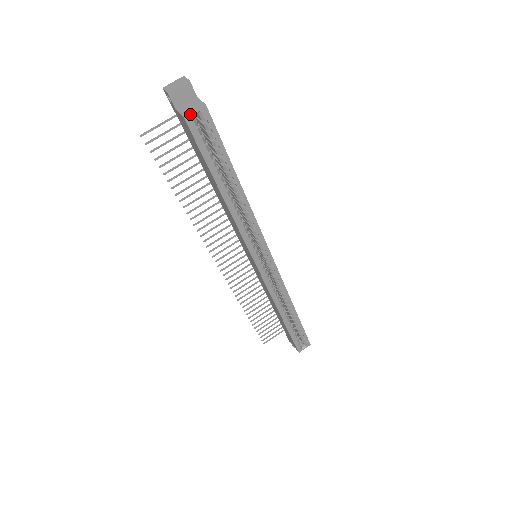
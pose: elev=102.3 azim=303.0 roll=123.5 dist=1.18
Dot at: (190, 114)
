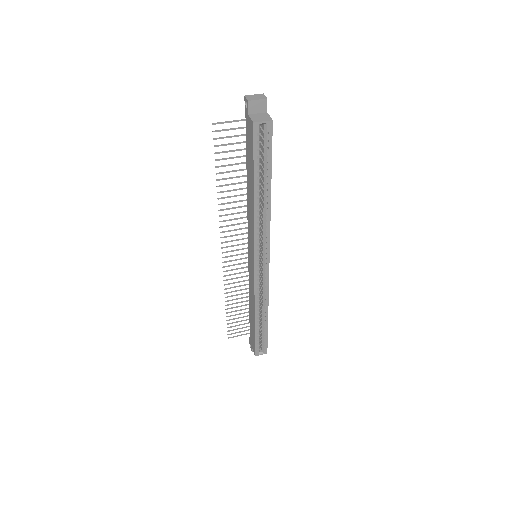
Dot at: (259, 122)
